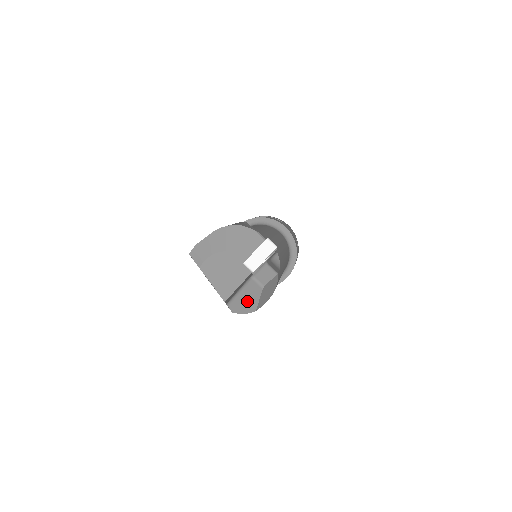
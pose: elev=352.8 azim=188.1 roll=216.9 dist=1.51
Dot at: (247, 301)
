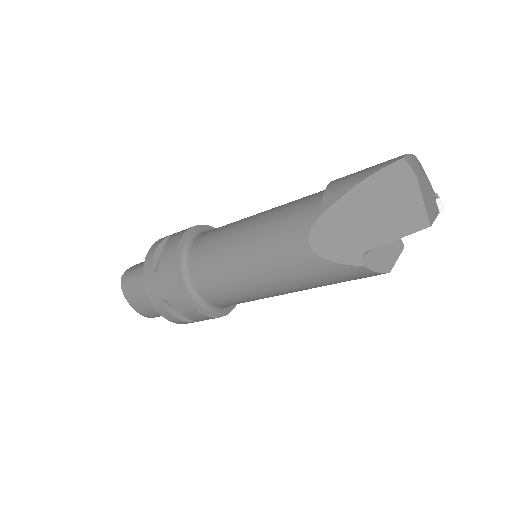
Dot at: (385, 257)
